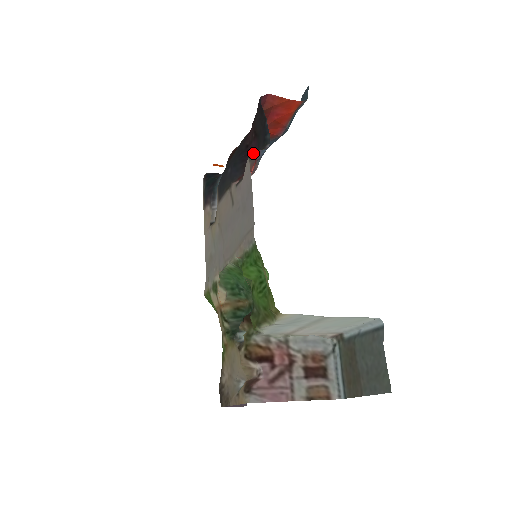
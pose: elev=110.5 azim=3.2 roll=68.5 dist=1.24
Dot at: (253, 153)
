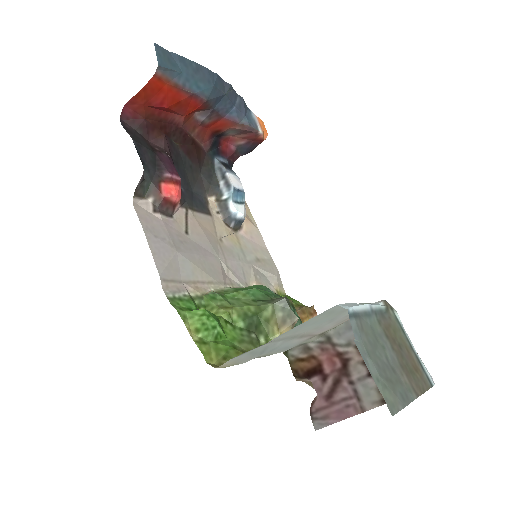
Dot at: (135, 192)
